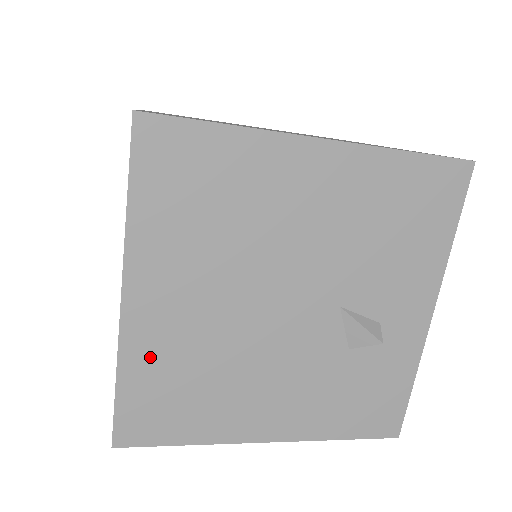
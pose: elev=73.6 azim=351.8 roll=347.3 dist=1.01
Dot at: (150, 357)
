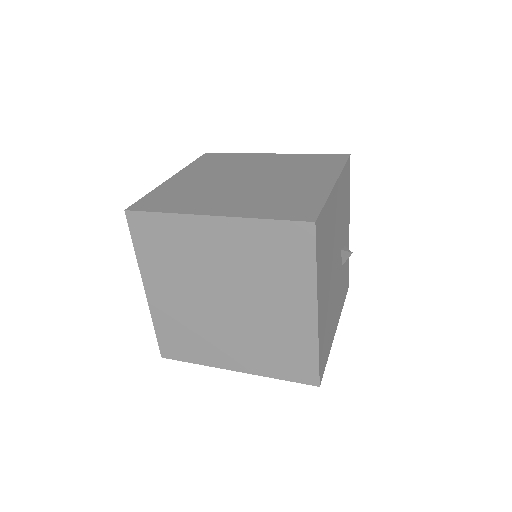
Dot at: (322, 331)
